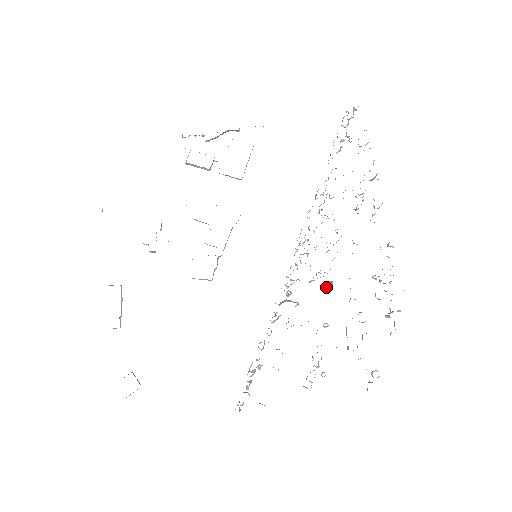
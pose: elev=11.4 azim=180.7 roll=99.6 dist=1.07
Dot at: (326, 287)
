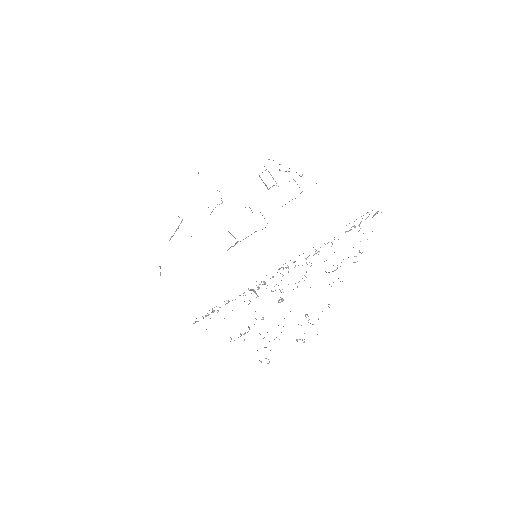
Dot at: (279, 300)
